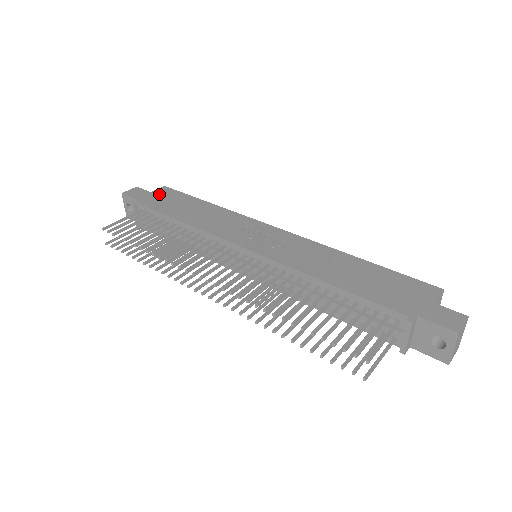
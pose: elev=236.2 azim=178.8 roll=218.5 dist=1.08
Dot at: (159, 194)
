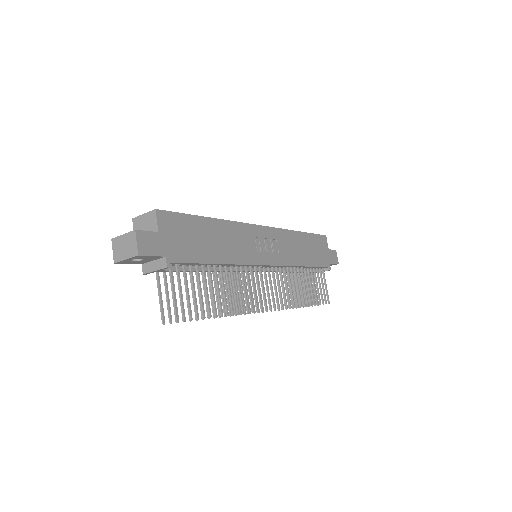
Dot at: (169, 231)
